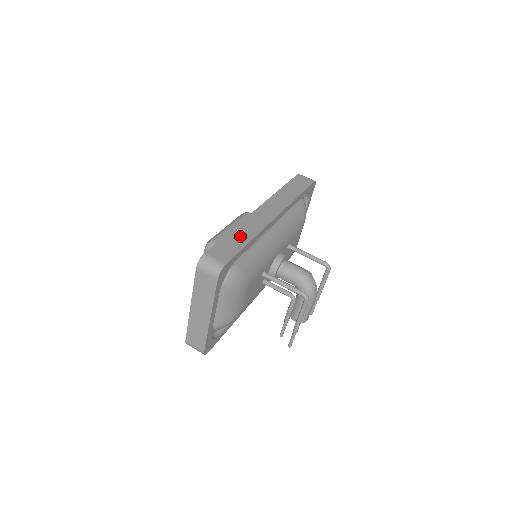
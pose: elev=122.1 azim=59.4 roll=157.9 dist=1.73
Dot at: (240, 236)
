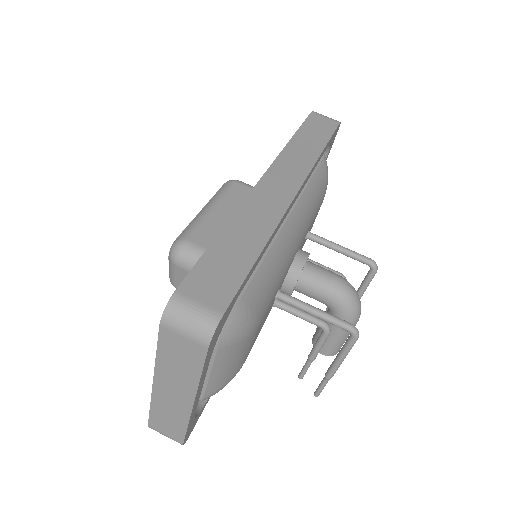
Dot at: (241, 241)
